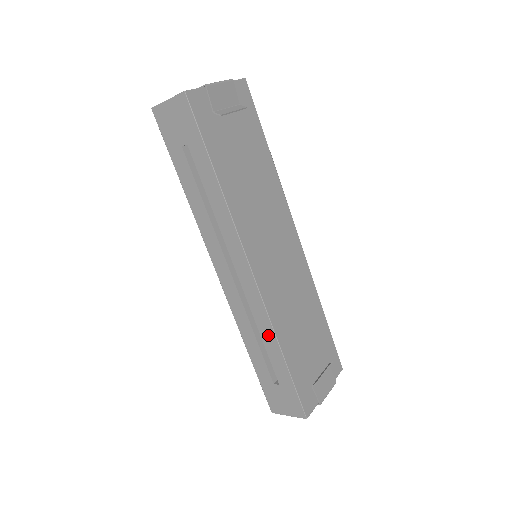
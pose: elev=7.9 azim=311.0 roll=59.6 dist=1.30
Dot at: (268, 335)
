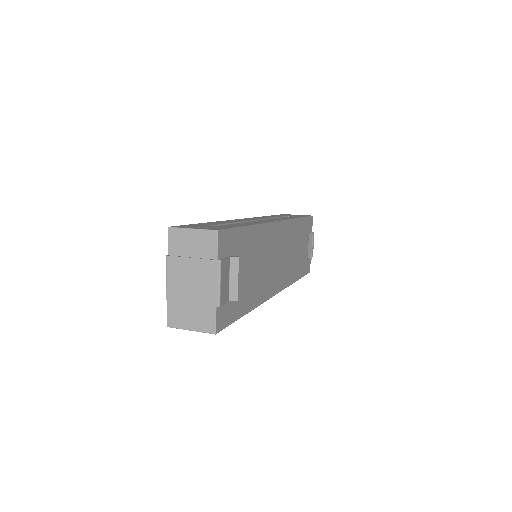
Dot at: occluded
